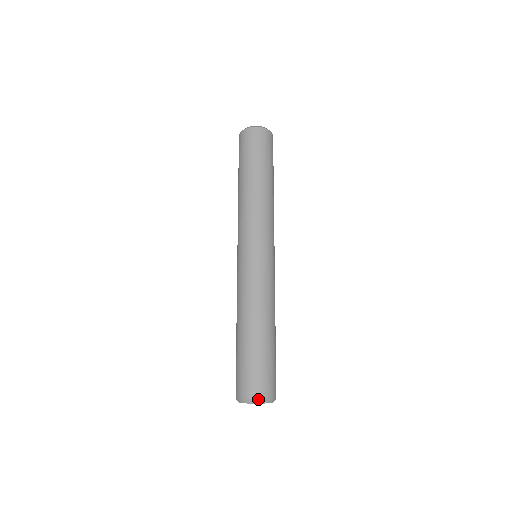
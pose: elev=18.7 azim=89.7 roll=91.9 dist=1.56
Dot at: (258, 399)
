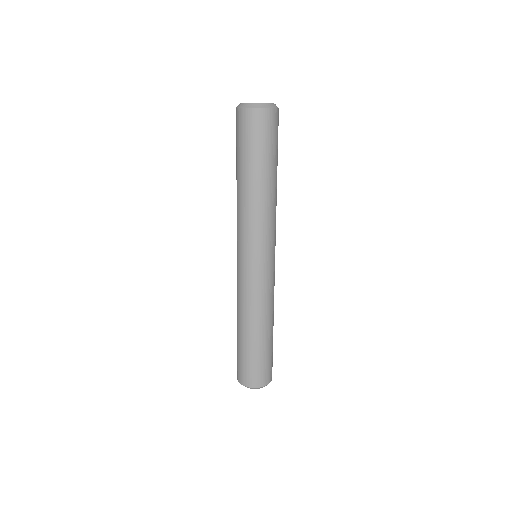
Dot at: (256, 388)
